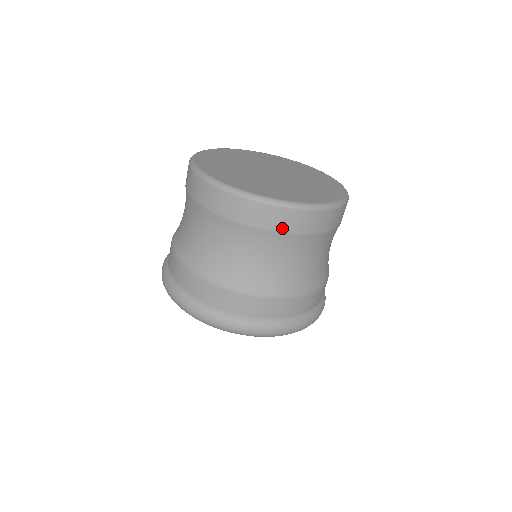
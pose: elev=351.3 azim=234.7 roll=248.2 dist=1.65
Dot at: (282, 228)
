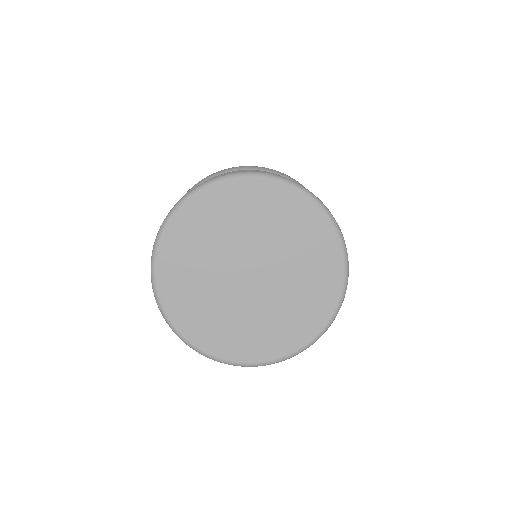
Dot at: occluded
